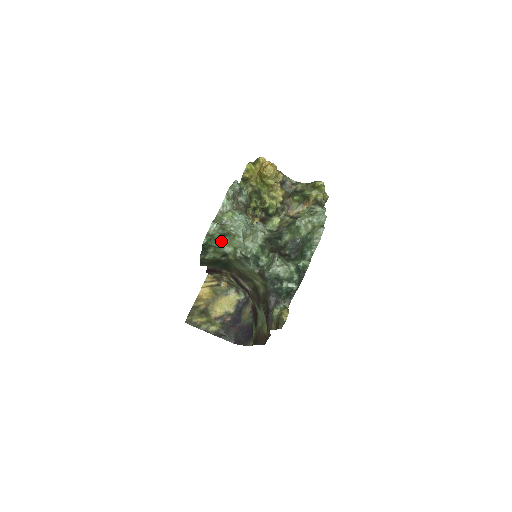
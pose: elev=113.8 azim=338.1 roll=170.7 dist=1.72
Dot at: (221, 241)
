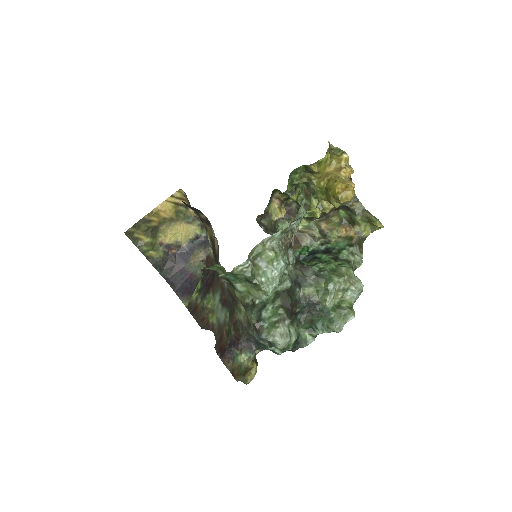
Dot at: (240, 279)
